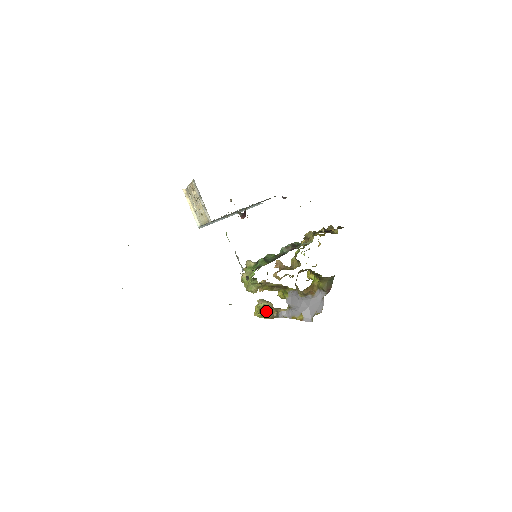
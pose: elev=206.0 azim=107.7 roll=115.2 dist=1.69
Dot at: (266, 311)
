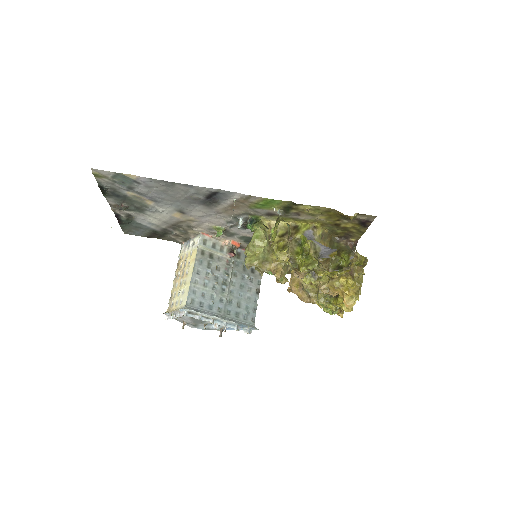
Dot at: (282, 220)
